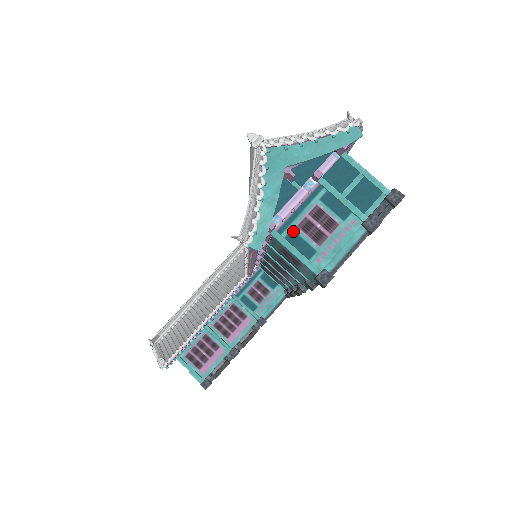
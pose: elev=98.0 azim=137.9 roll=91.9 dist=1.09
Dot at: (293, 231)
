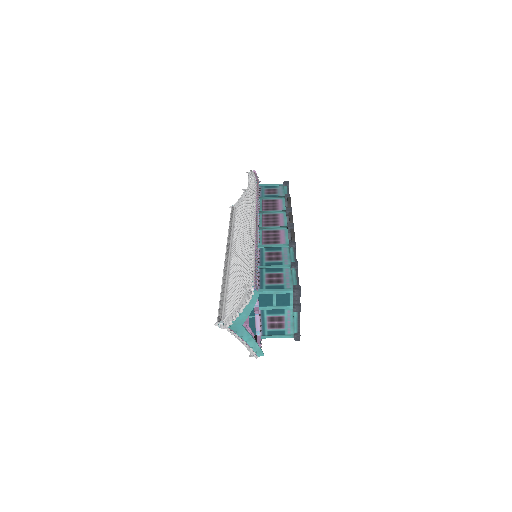
Dot at: (268, 331)
